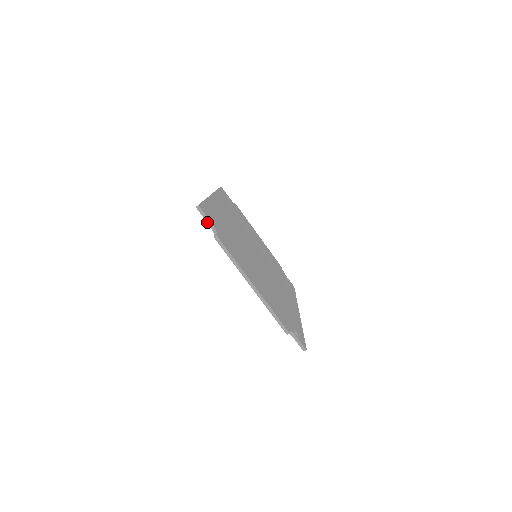
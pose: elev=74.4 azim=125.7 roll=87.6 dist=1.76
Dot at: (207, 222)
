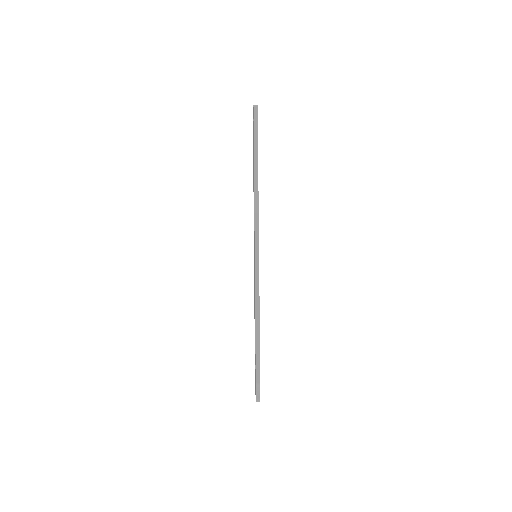
Dot at: occluded
